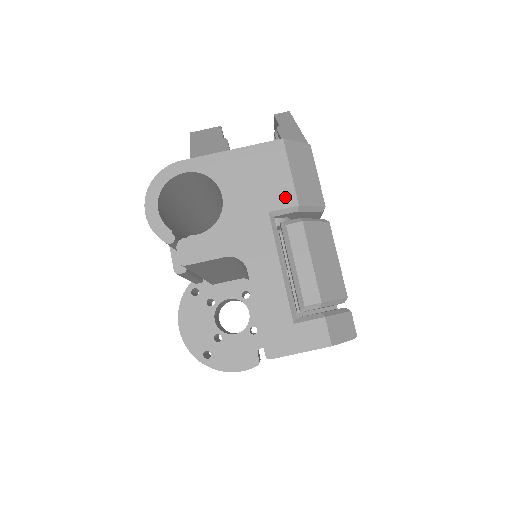
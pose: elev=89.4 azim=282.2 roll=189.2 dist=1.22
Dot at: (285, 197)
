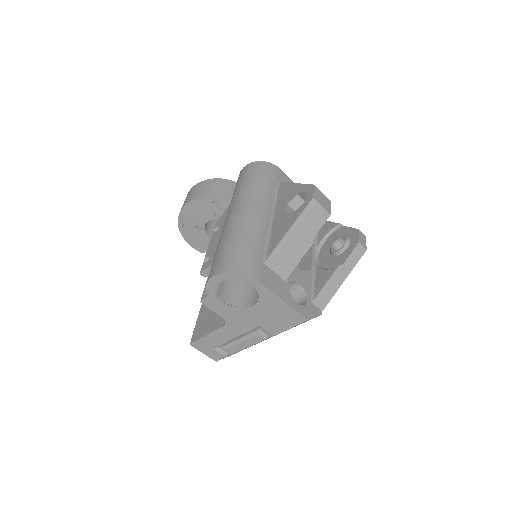
Dot at: (274, 330)
